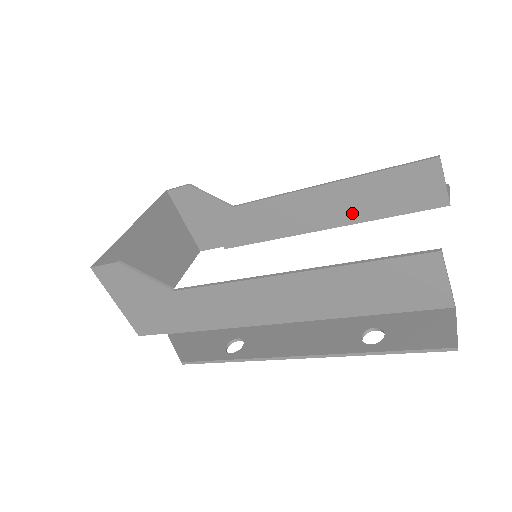
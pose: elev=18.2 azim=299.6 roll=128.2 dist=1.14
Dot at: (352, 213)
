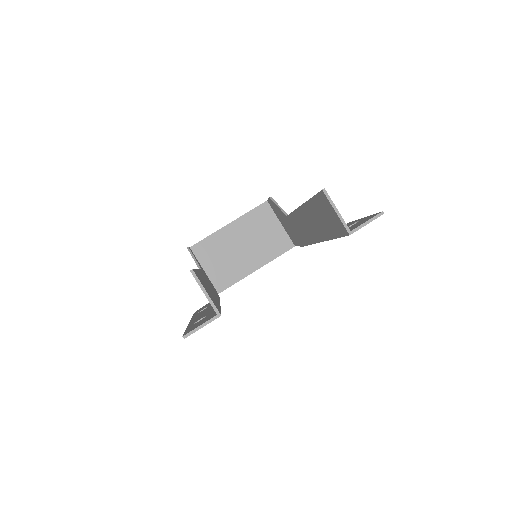
Dot at: (321, 231)
